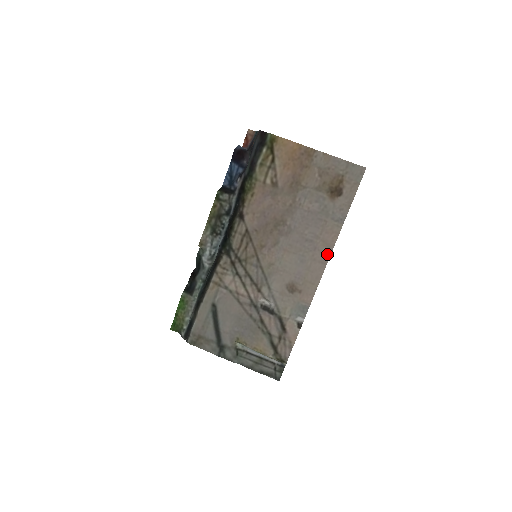
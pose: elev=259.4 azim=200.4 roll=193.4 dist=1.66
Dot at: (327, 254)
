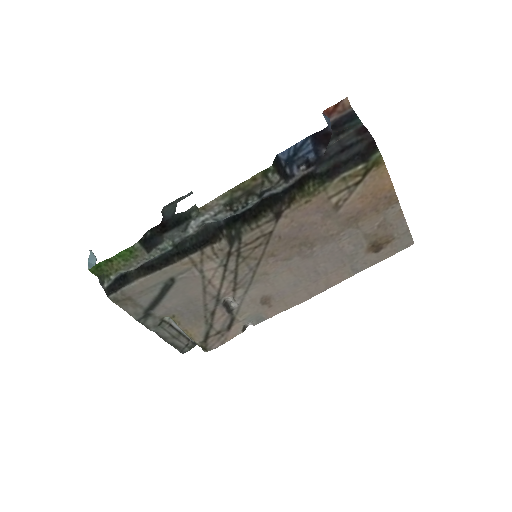
Dot at: (320, 290)
